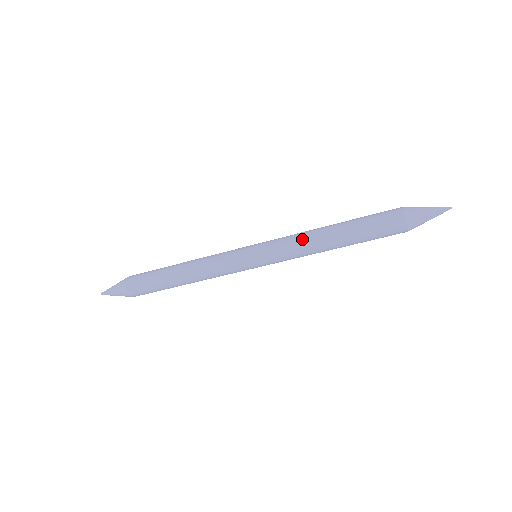
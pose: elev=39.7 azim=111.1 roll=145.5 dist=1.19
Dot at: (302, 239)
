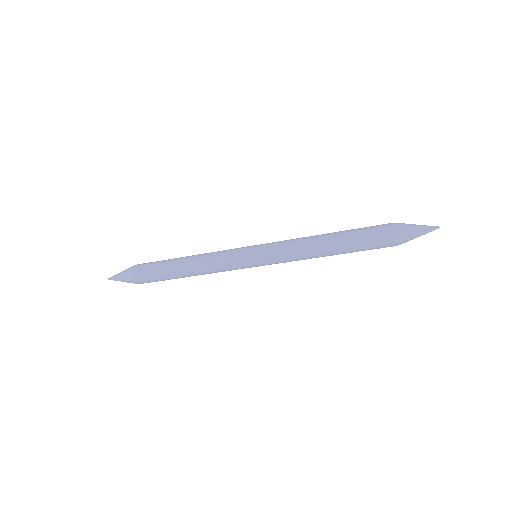
Dot at: (302, 256)
